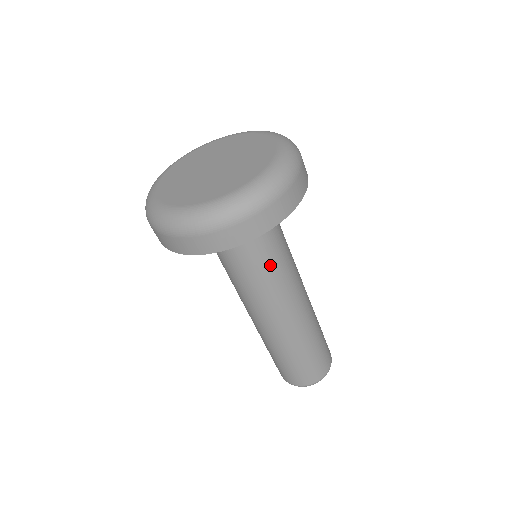
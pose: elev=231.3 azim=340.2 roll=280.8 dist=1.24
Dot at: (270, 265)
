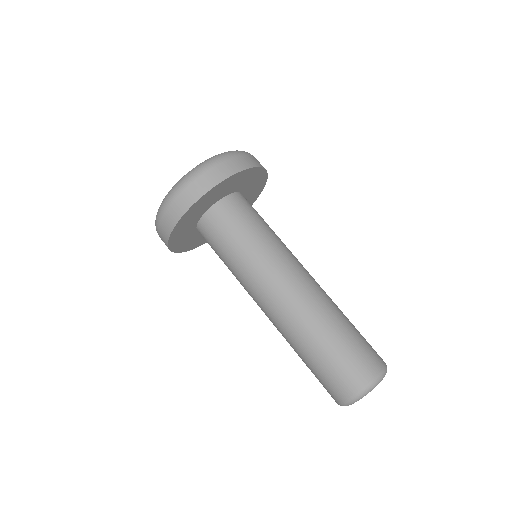
Dot at: (271, 232)
